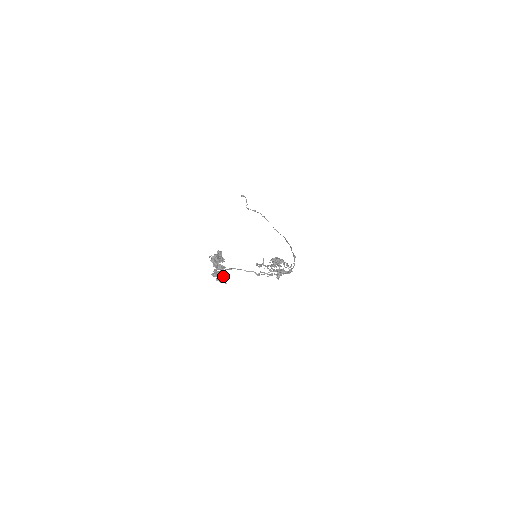
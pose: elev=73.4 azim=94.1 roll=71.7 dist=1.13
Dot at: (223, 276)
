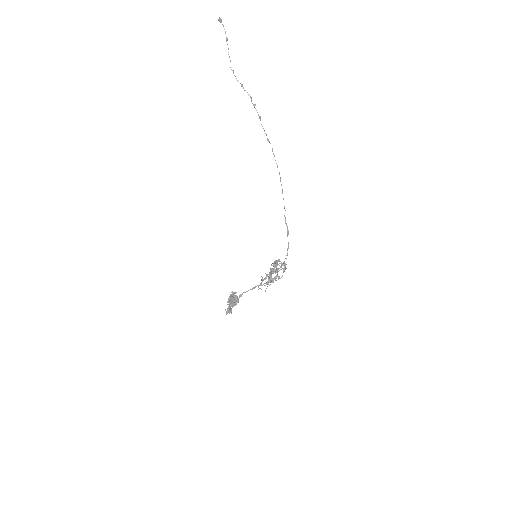
Dot at: occluded
